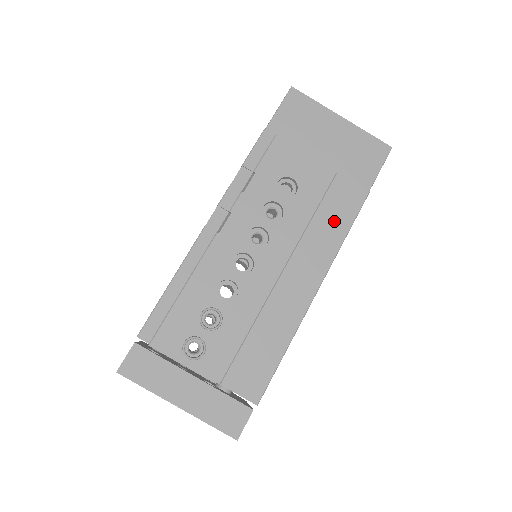
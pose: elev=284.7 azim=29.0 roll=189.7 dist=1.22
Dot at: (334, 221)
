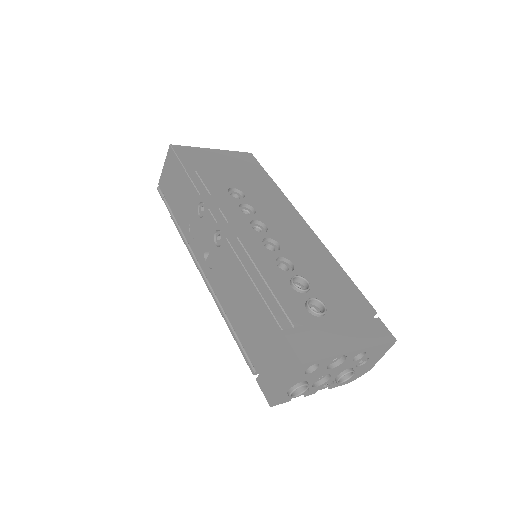
Dot at: (276, 198)
